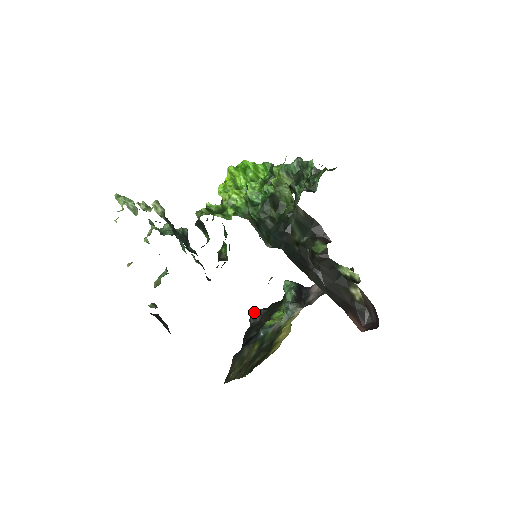
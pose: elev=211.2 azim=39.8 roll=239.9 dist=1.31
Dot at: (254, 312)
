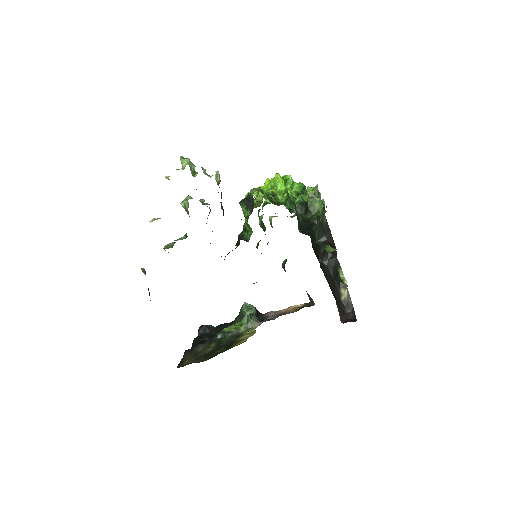
Dot at: (205, 325)
